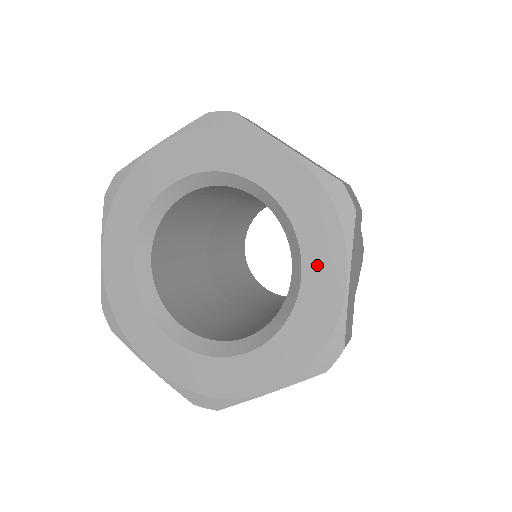
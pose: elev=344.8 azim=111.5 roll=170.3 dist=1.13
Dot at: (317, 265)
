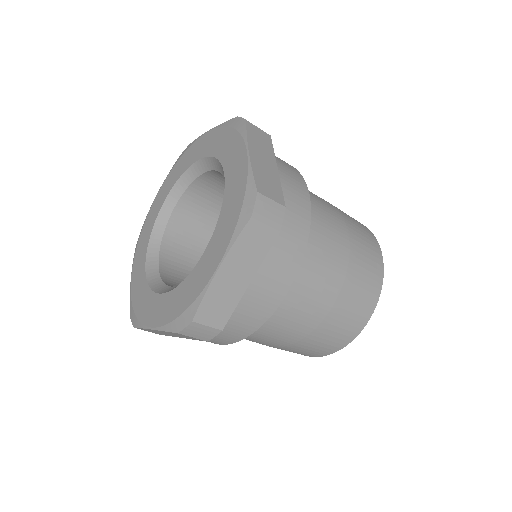
Dot at: (231, 162)
